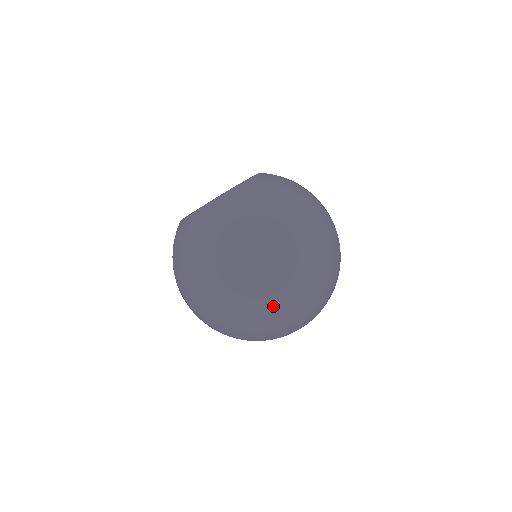
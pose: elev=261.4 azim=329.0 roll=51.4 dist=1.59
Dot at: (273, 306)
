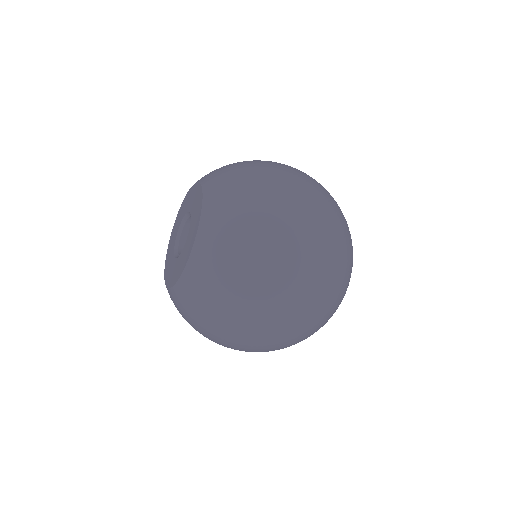
Dot at: occluded
